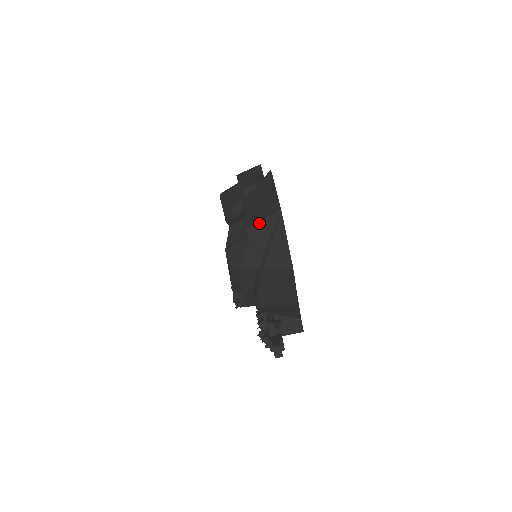
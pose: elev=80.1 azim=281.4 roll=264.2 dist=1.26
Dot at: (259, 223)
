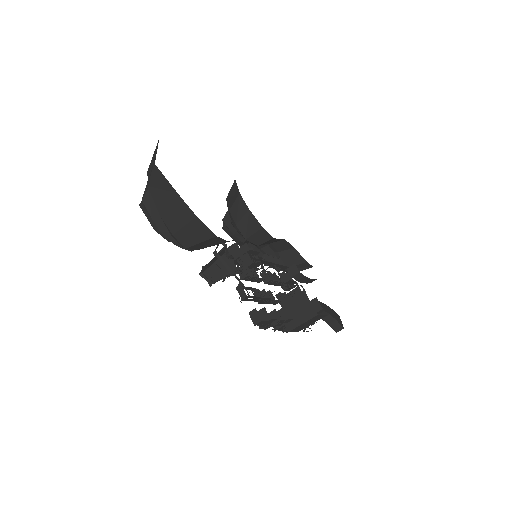
Dot at: (152, 160)
